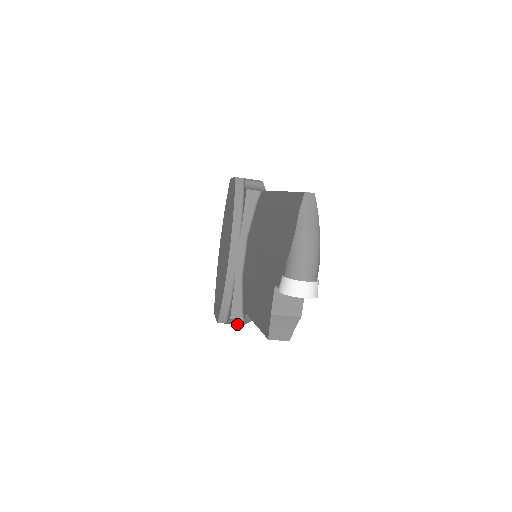
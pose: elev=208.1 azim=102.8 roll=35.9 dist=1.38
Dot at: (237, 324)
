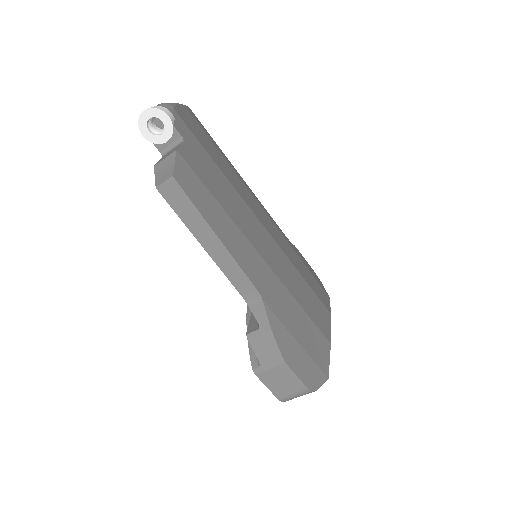
Dot at: (277, 364)
